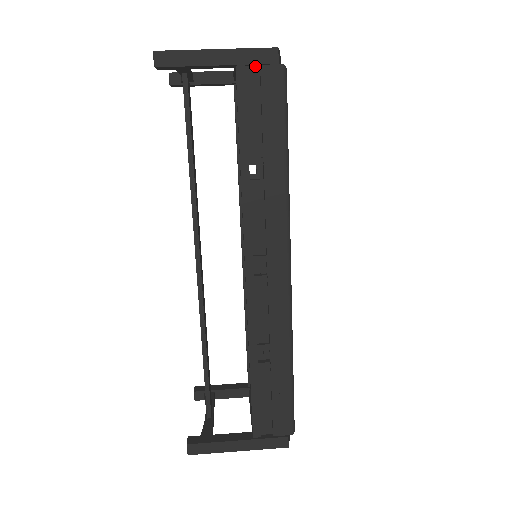
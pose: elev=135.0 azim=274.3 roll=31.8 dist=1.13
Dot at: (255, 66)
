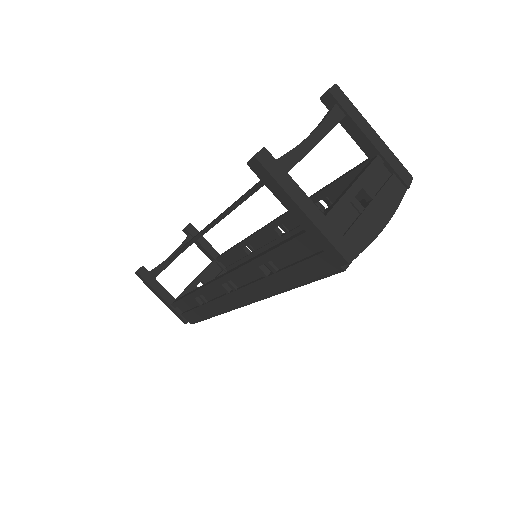
Dot at: occluded
